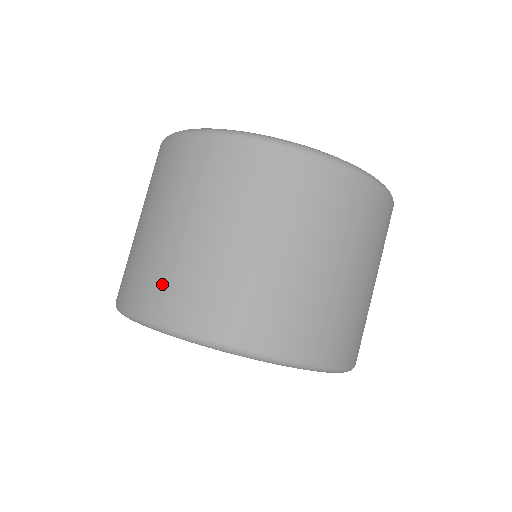
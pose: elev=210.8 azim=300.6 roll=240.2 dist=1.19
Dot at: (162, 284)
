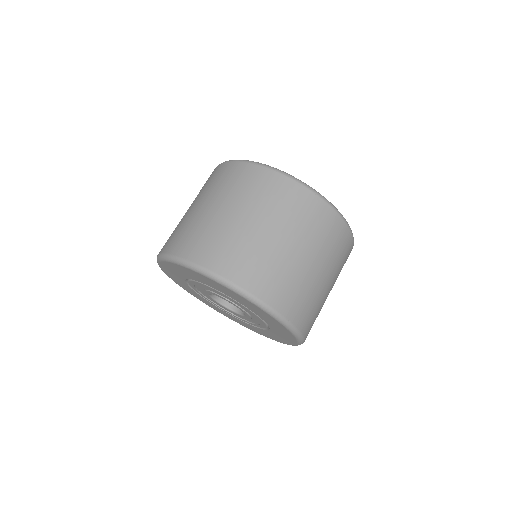
Dot at: (179, 235)
